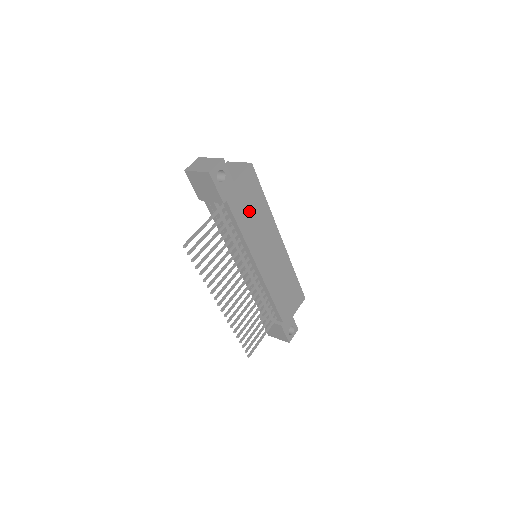
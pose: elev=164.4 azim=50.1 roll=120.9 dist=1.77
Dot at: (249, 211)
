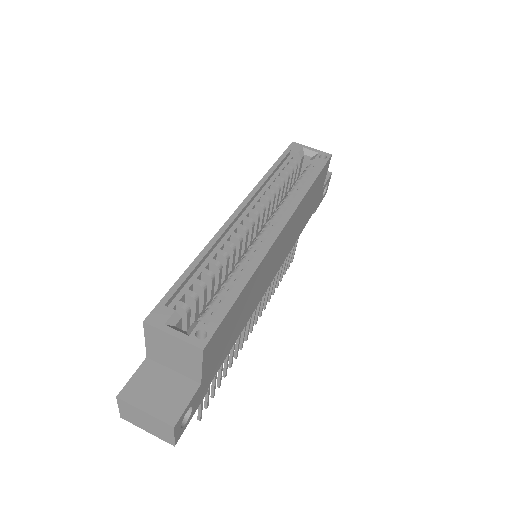
Dot at: (234, 326)
